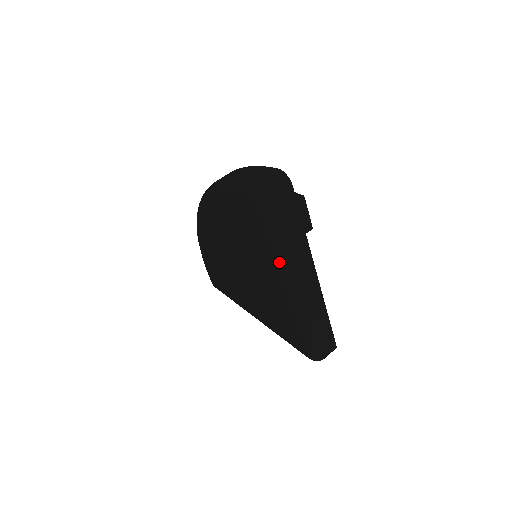
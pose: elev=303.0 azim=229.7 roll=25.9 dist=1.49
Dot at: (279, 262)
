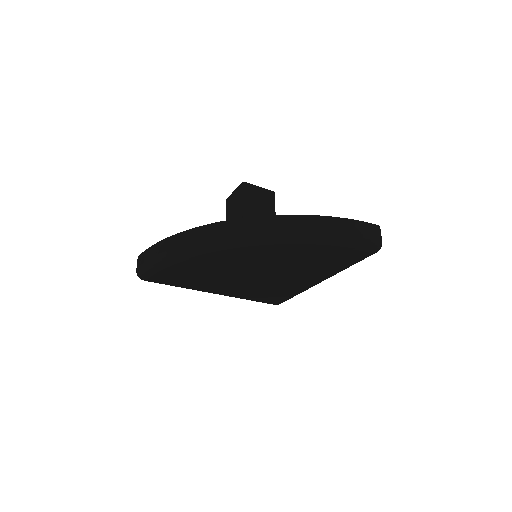
Dot at: occluded
